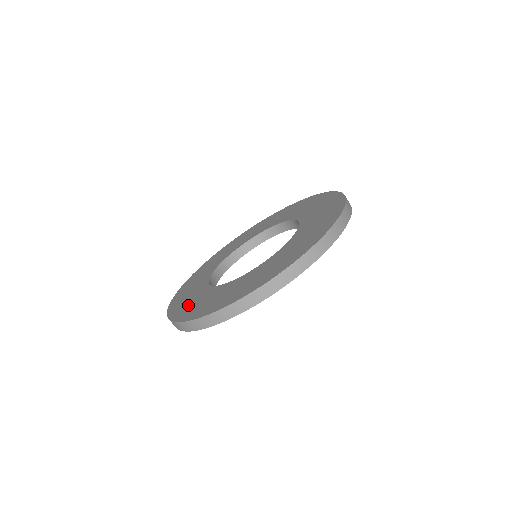
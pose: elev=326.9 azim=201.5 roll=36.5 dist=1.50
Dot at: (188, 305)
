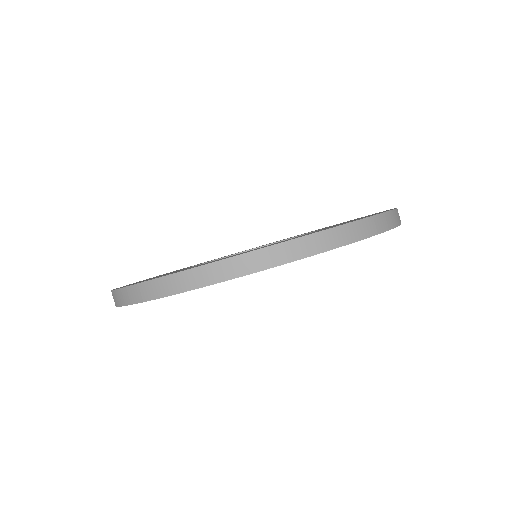
Dot at: (262, 247)
